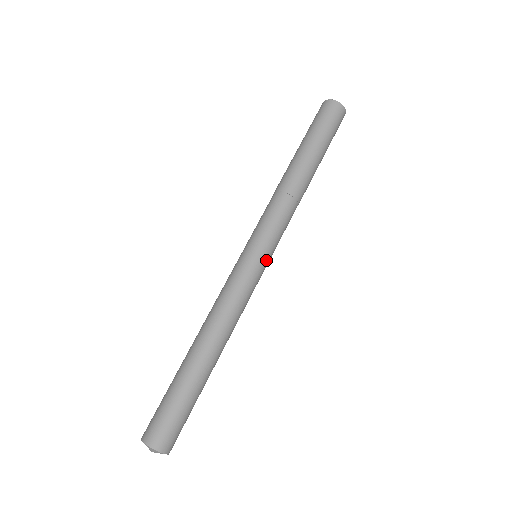
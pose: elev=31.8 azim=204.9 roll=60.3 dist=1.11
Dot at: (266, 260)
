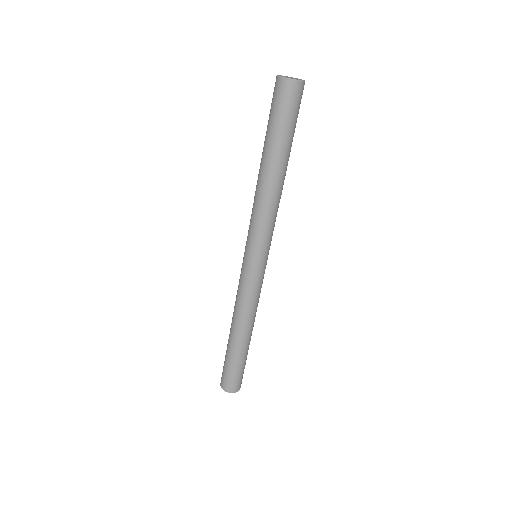
Dot at: (267, 259)
